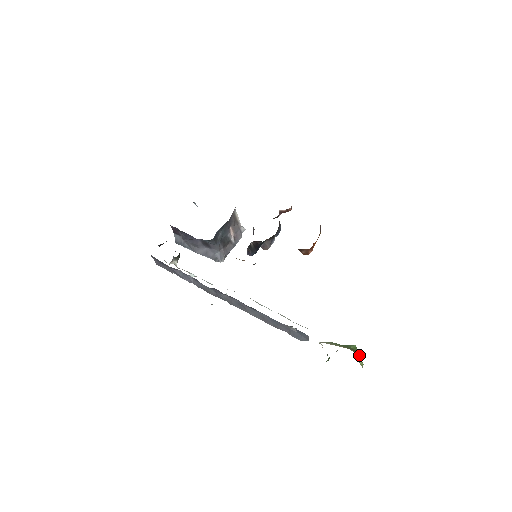
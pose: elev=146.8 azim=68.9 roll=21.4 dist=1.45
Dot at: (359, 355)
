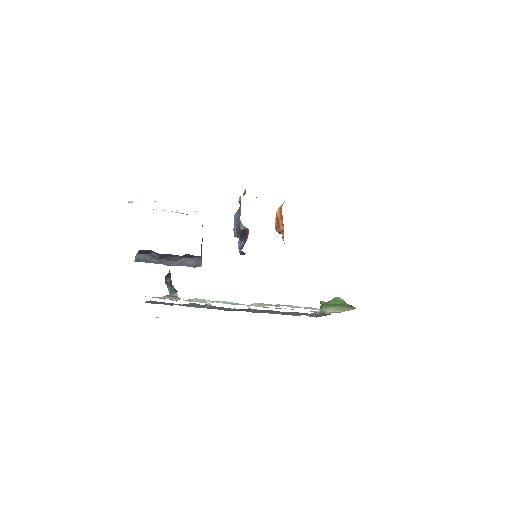
Dot at: occluded
